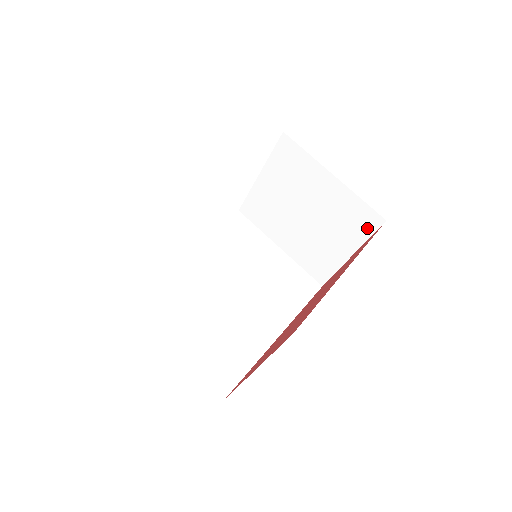
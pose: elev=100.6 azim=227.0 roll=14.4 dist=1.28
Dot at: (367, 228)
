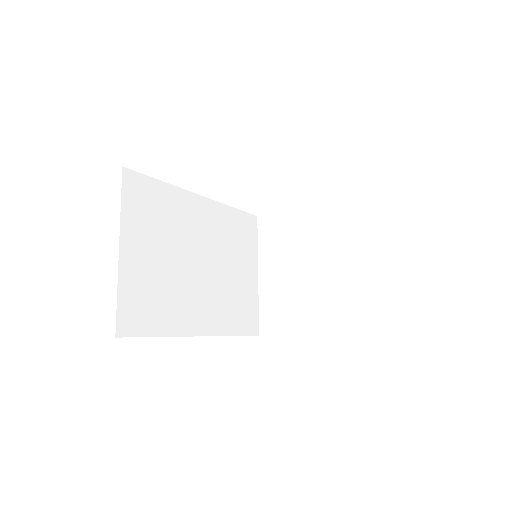
Dot at: (346, 325)
